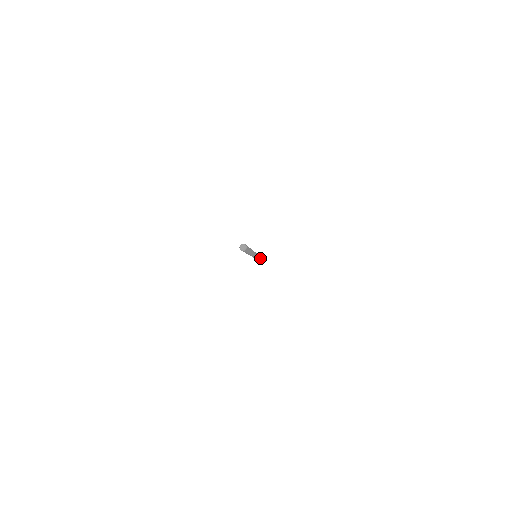
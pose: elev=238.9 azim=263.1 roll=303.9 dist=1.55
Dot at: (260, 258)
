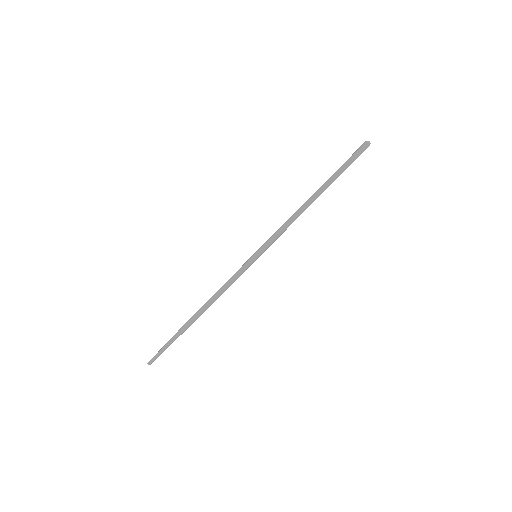
Dot at: (229, 286)
